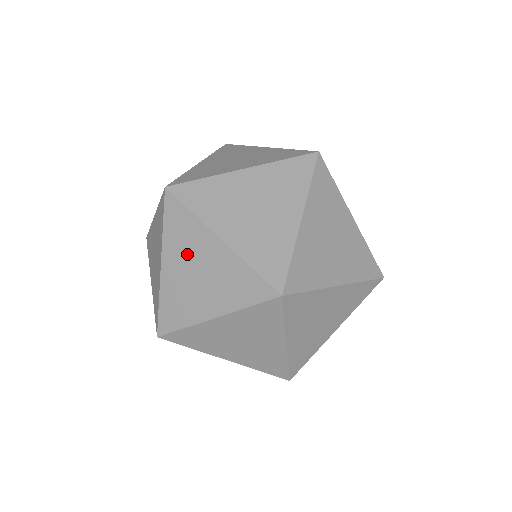
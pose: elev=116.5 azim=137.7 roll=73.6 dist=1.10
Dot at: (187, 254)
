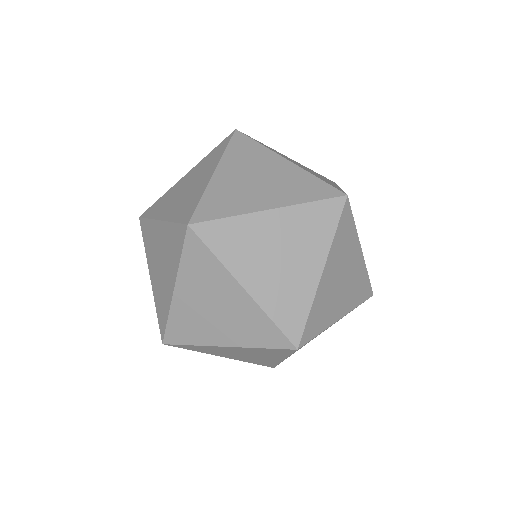
Dot at: (154, 253)
